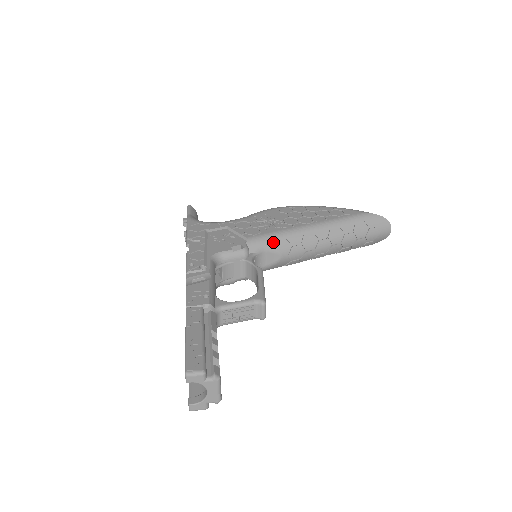
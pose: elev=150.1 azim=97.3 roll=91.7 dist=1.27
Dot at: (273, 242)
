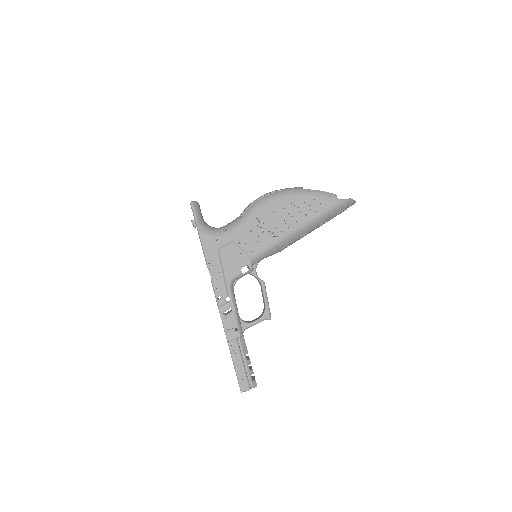
Dot at: (269, 252)
